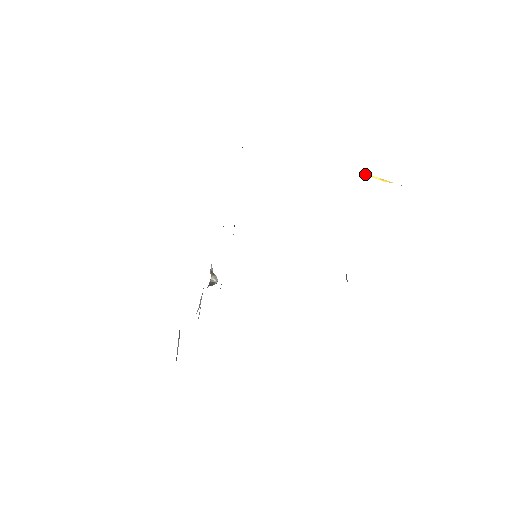
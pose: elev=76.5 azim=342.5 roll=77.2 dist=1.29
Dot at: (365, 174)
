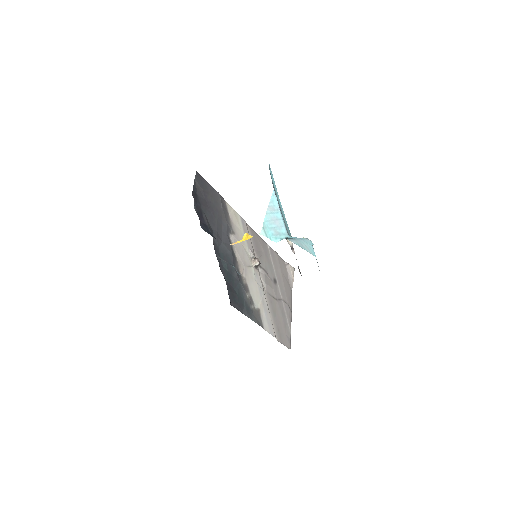
Dot at: (232, 244)
